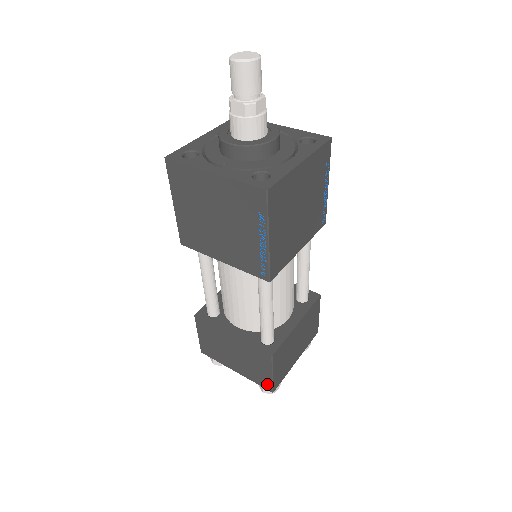
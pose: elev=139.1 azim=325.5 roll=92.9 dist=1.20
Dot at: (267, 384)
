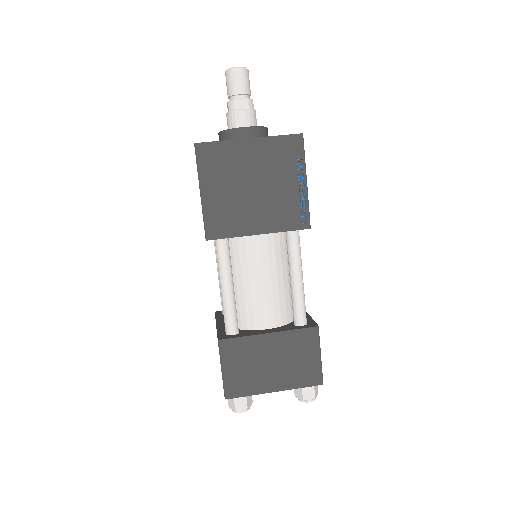
Dot at: (223, 387)
